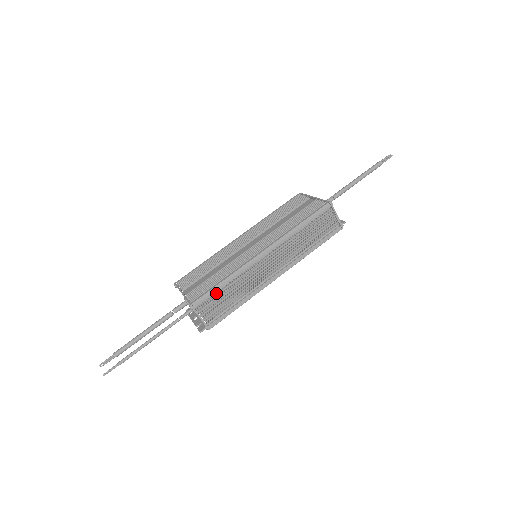
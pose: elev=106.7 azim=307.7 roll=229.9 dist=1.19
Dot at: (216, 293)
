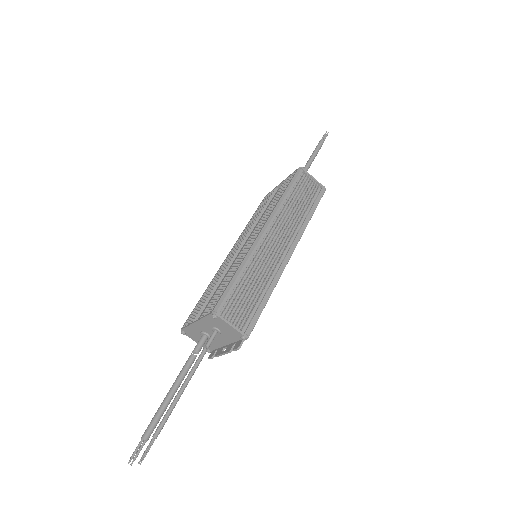
Dot at: (234, 290)
